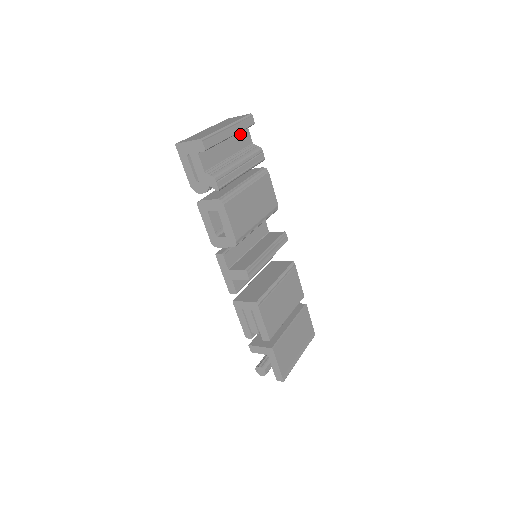
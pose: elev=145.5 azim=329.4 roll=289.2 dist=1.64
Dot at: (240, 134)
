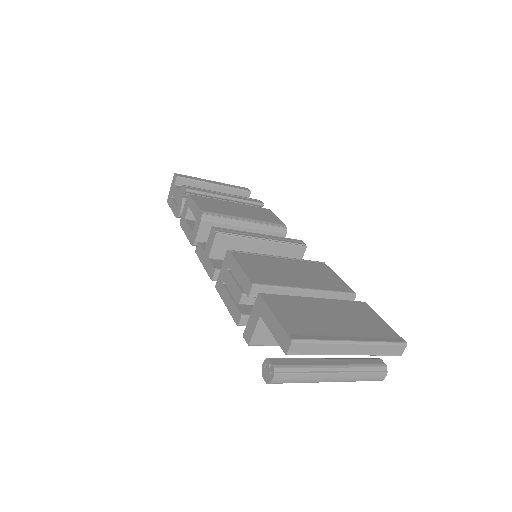
Dot at: occluded
